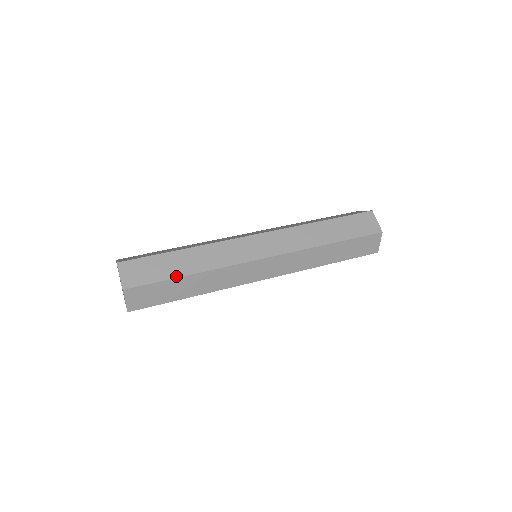
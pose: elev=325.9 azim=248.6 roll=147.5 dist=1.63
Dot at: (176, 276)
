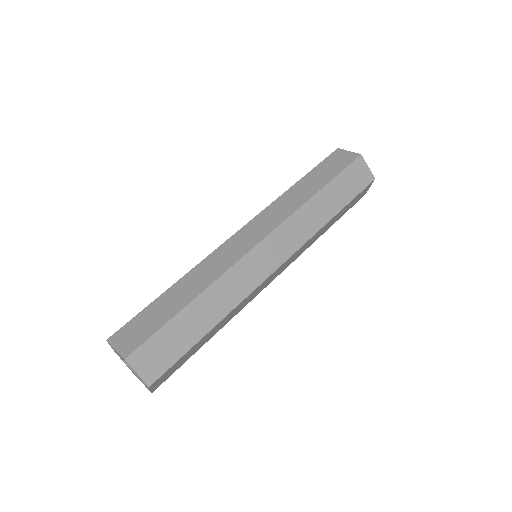
Dot at: (176, 312)
